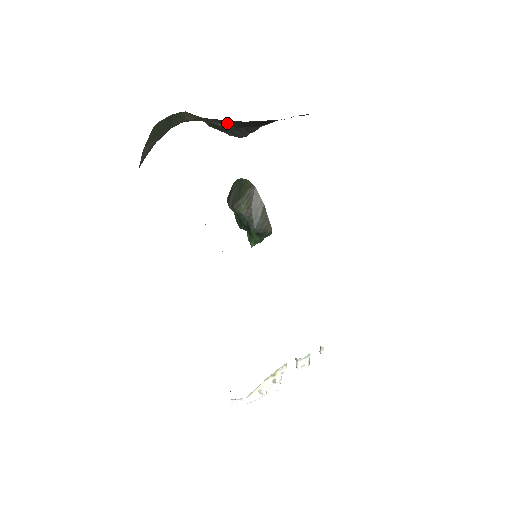
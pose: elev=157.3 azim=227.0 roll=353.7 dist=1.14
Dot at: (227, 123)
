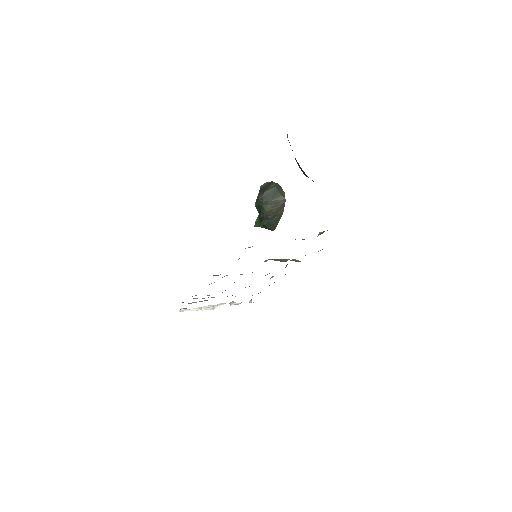
Dot at: occluded
